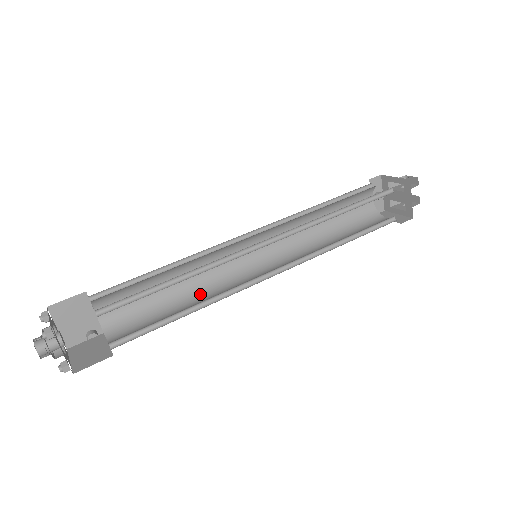
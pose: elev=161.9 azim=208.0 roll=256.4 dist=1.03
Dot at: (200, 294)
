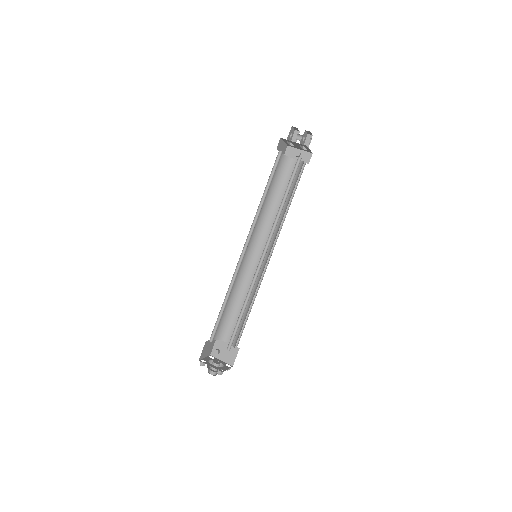
Dot at: occluded
